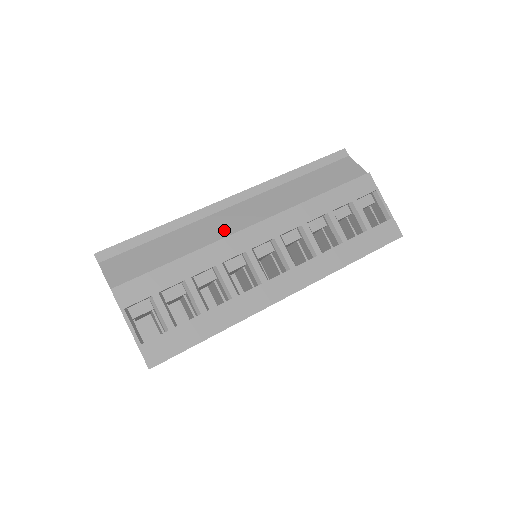
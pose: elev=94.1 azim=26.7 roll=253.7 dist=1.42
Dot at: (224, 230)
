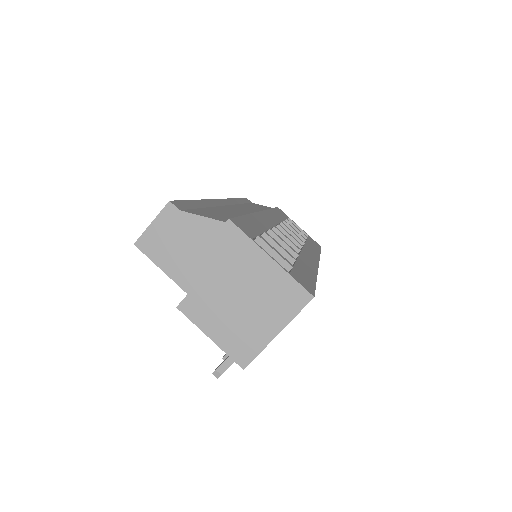
Dot at: (245, 212)
